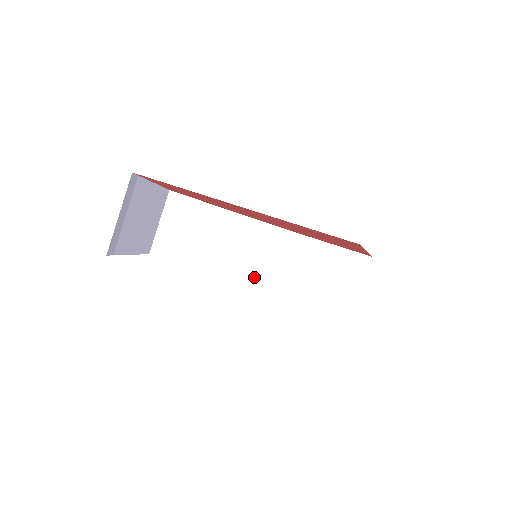
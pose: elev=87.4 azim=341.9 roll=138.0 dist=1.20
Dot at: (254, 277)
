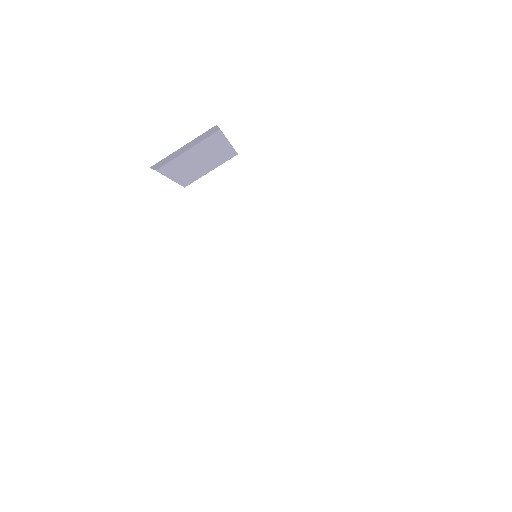
Dot at: (245, 268)
